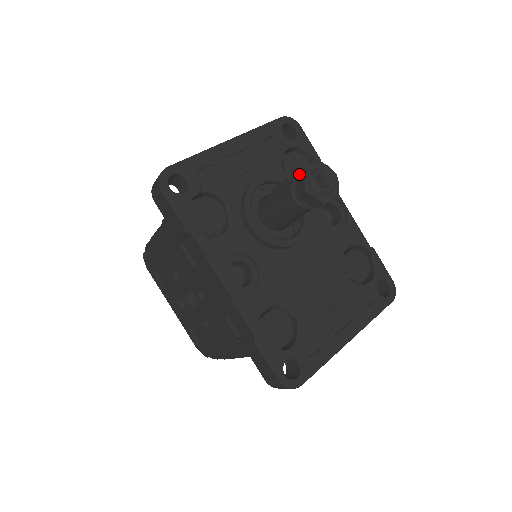
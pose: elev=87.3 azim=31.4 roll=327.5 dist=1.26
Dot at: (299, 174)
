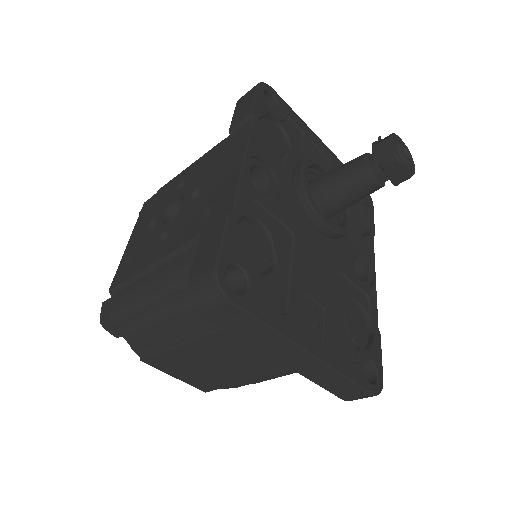
Dot at: (387, 136)
